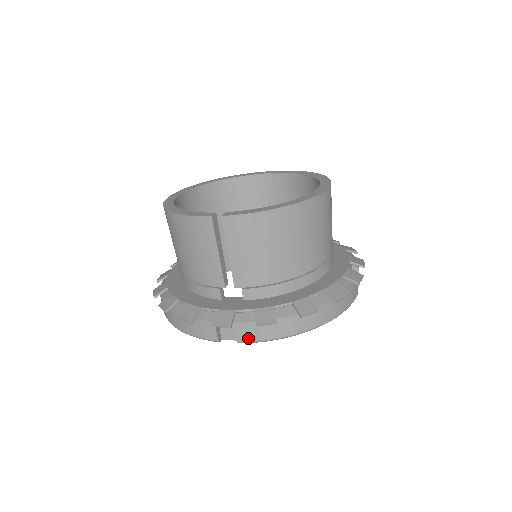
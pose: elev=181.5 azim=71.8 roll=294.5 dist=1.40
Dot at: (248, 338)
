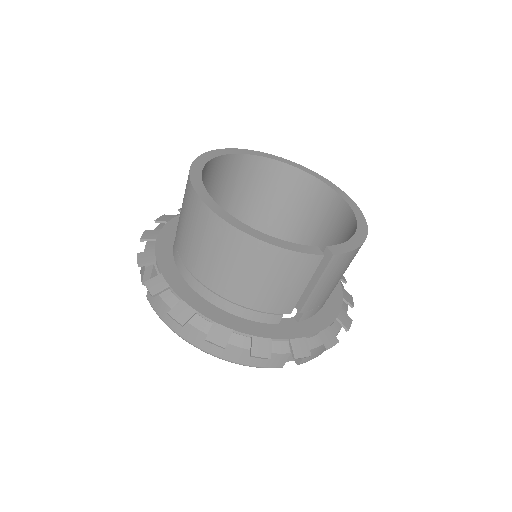
Dot at: (309, 359)
